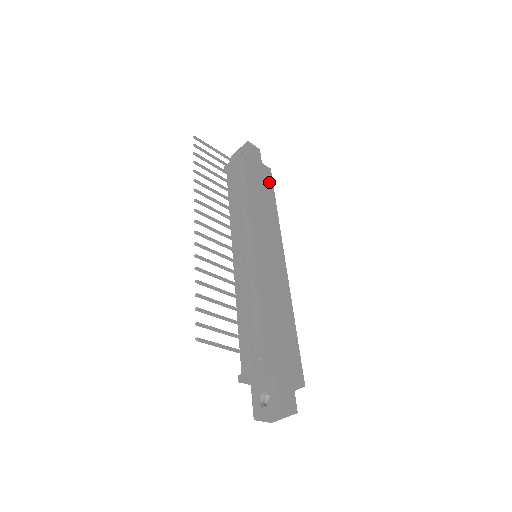
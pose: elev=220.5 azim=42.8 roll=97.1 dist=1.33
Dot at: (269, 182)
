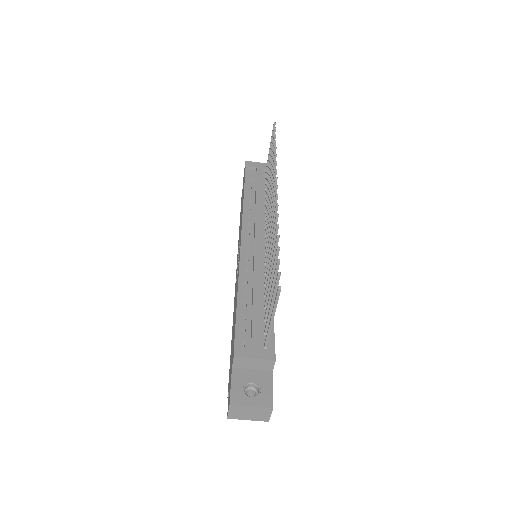
Dot at: occluded
